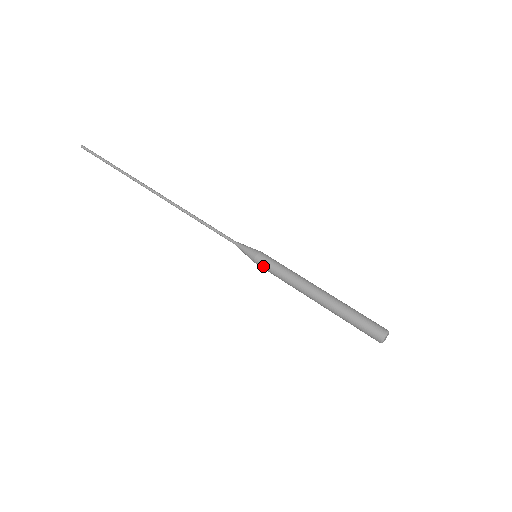
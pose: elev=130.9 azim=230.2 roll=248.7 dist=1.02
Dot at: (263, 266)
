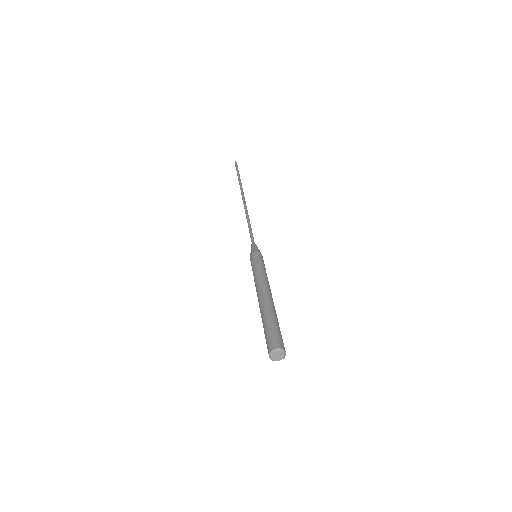
Dot at: (252, 260)
